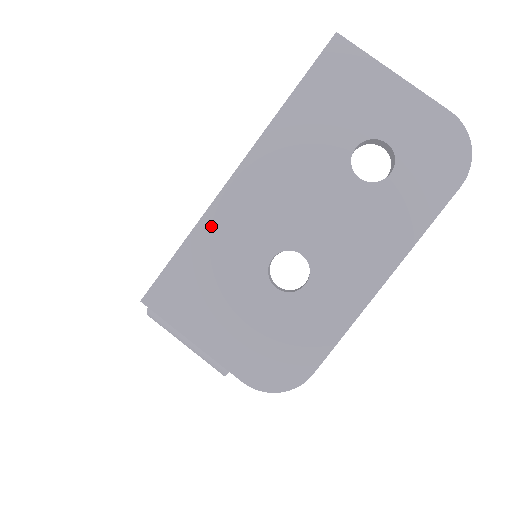
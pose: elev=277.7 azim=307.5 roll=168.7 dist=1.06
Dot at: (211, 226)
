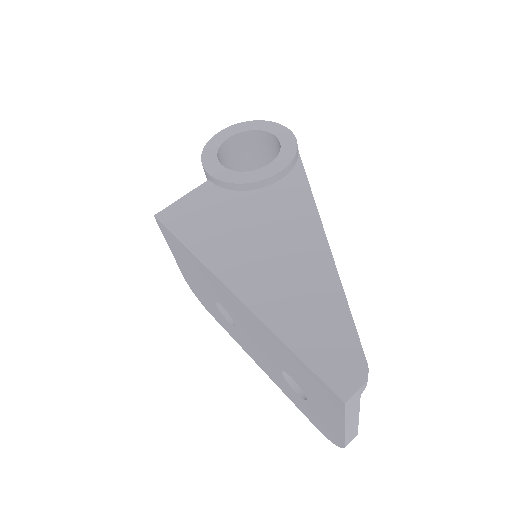
Dot at: (203, 268)
